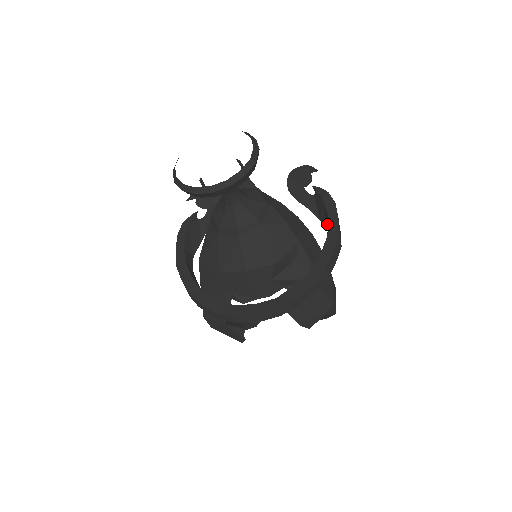
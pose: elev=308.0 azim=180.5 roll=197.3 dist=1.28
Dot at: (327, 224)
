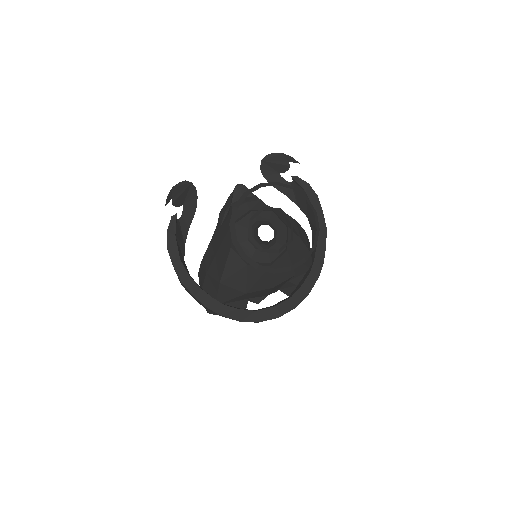
Dot at: (309, 214)
